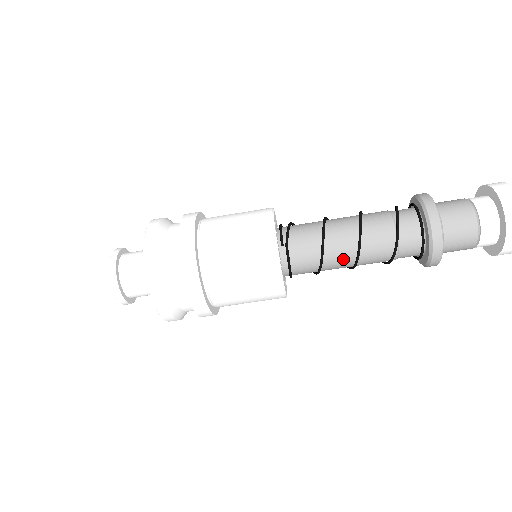
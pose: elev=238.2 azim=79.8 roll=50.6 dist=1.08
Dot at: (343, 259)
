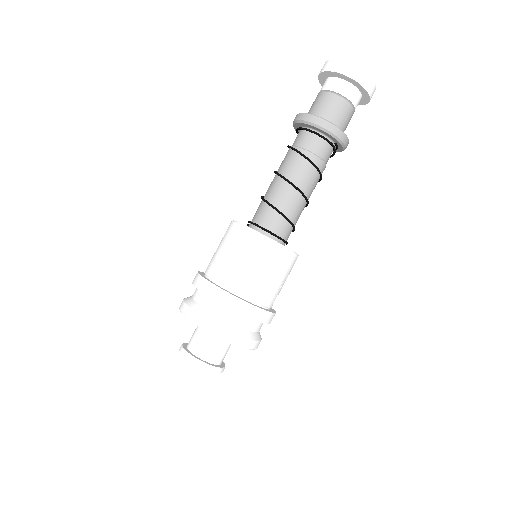
Dot at: (275, 185)
